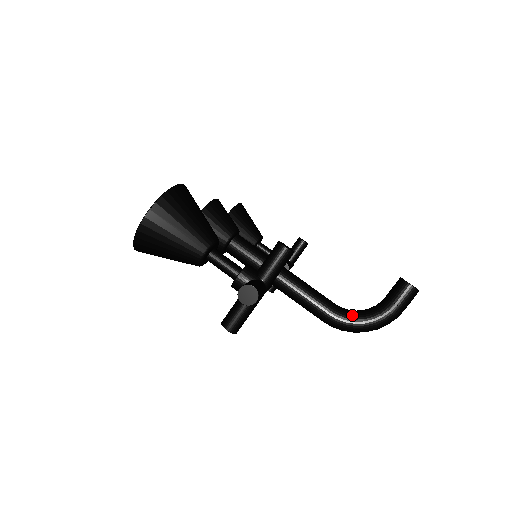
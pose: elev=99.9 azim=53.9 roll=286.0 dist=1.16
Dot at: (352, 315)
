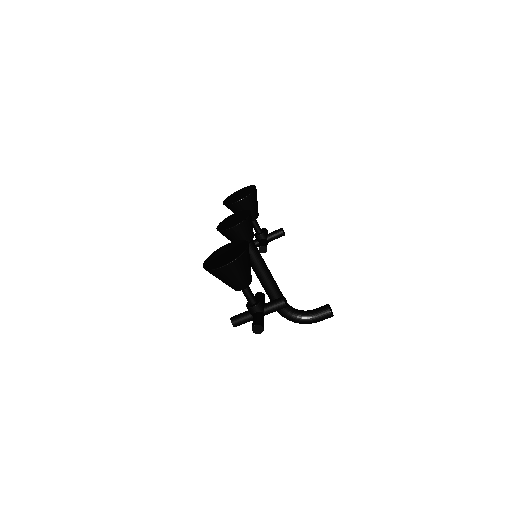
Dot at: (292, 312)
